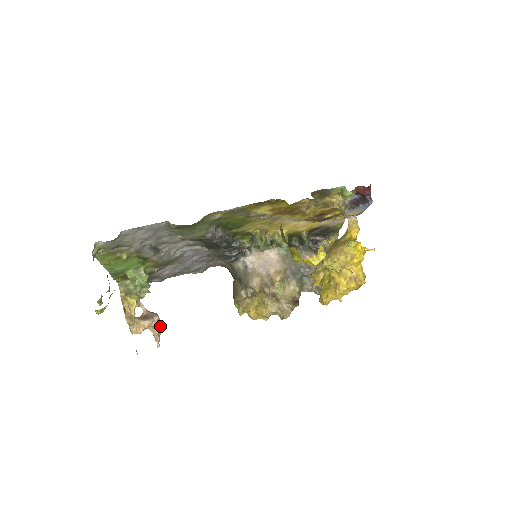
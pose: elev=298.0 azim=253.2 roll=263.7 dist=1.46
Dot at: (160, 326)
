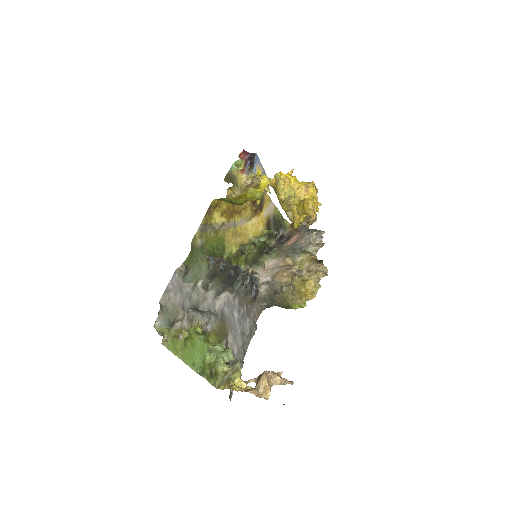
Dot at: (276, 374)
